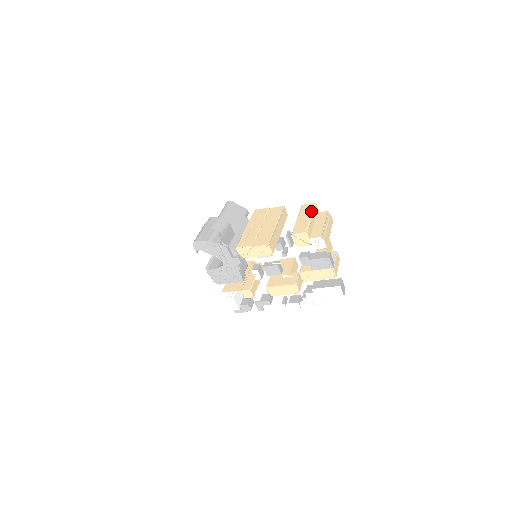
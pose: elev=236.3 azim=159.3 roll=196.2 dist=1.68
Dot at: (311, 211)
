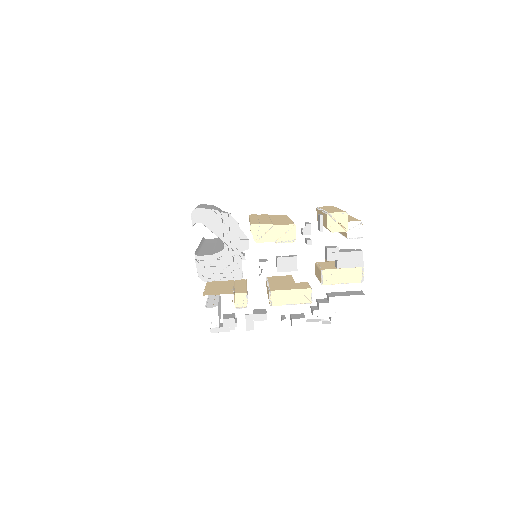
Dot at: (335, 207)
